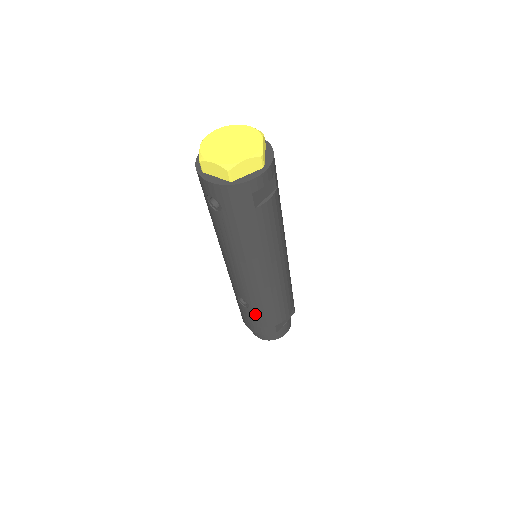
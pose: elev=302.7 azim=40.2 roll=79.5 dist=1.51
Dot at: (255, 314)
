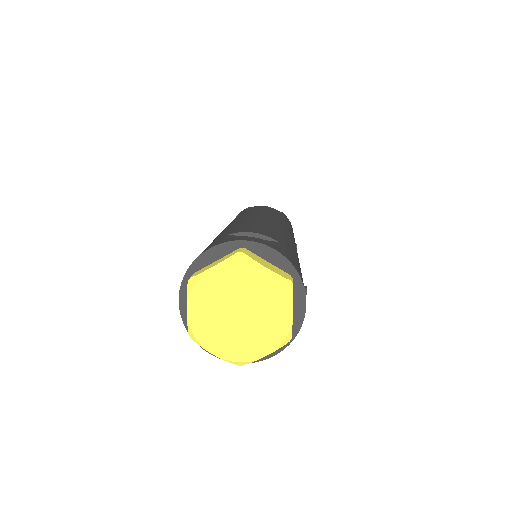
Dot at: occluded
